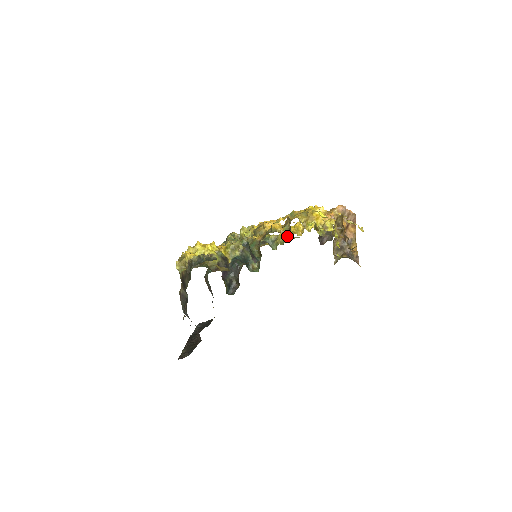
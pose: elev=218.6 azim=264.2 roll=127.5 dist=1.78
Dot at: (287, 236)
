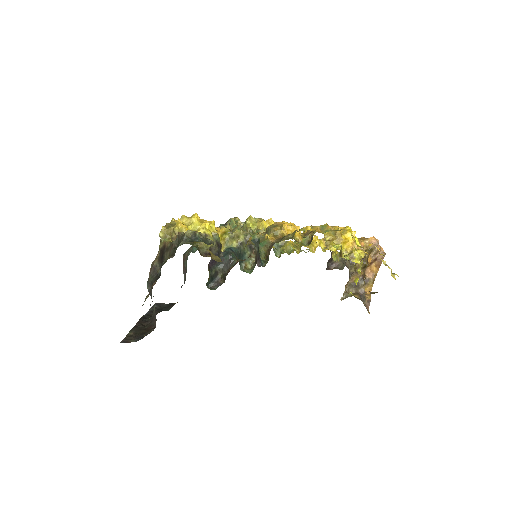
Dot at: occluded
